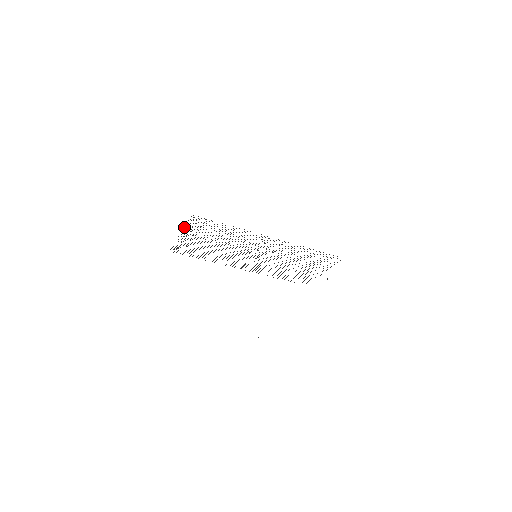
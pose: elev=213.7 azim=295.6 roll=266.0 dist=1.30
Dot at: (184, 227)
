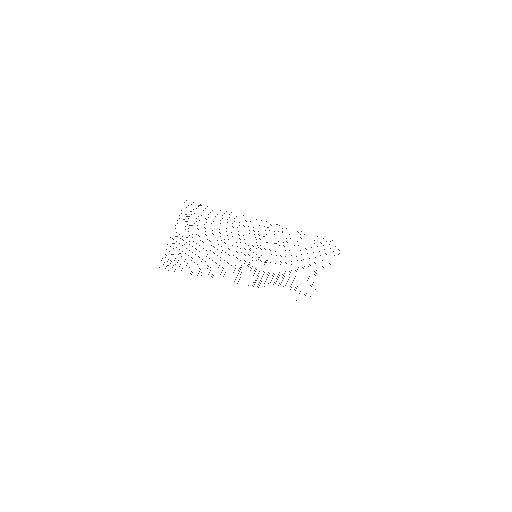
Dot at: occluded
